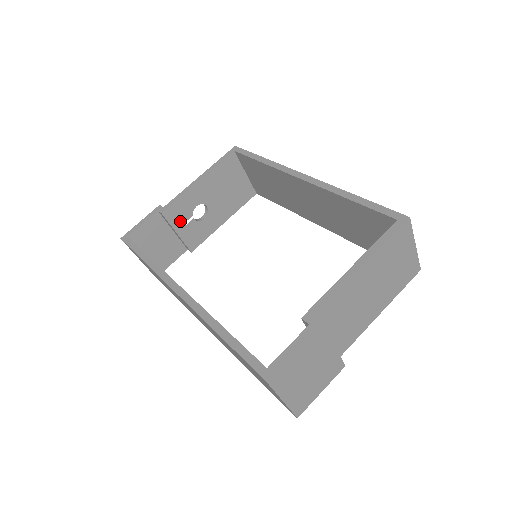
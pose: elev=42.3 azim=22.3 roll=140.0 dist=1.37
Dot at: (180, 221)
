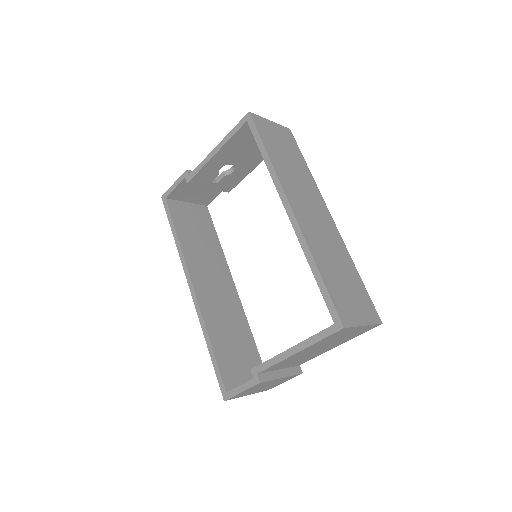
Dot at: (208, 181)
